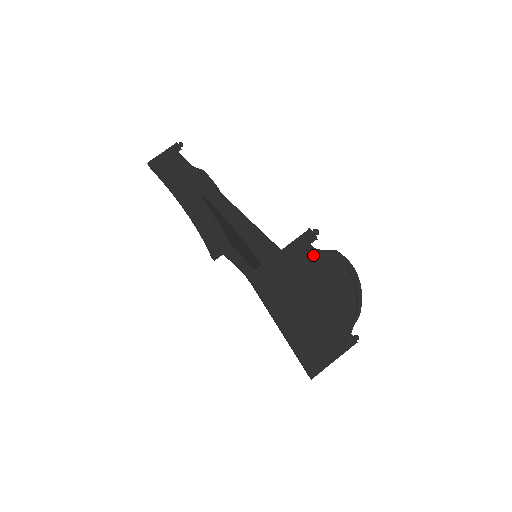
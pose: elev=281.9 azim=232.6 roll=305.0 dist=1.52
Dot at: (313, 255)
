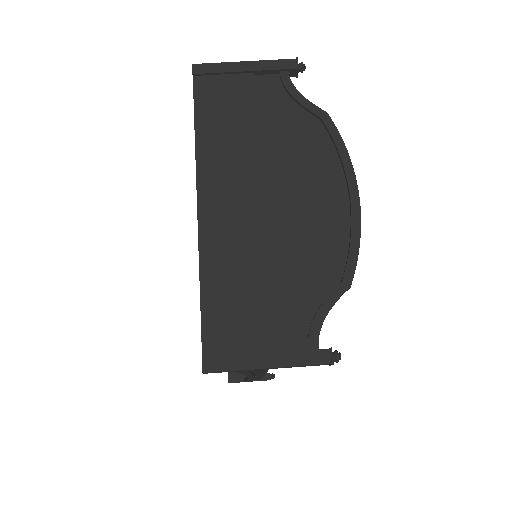
Dot at: (289, 98)
